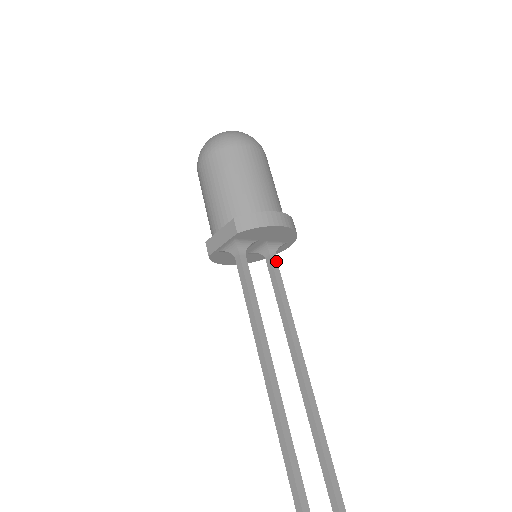
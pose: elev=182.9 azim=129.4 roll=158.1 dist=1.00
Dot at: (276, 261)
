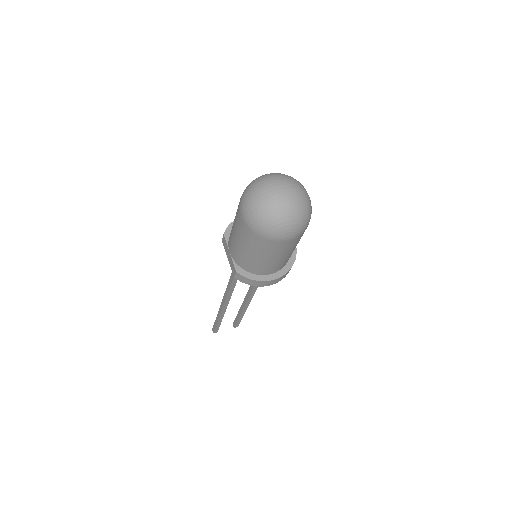
Dot at: occluded
